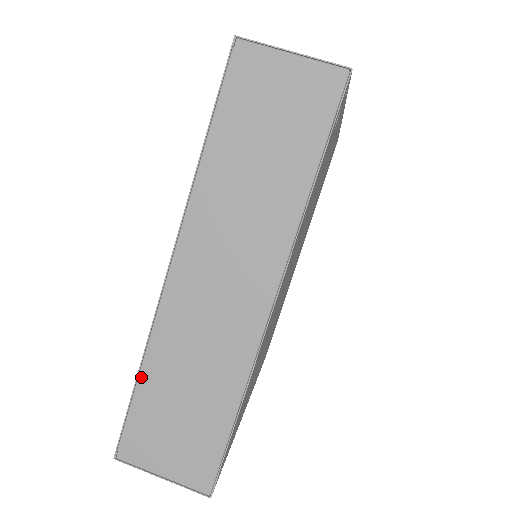
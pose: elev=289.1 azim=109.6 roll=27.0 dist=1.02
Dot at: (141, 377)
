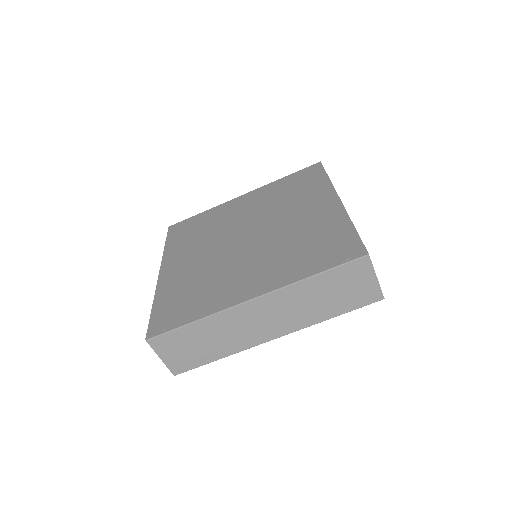
Dot at: occluded
